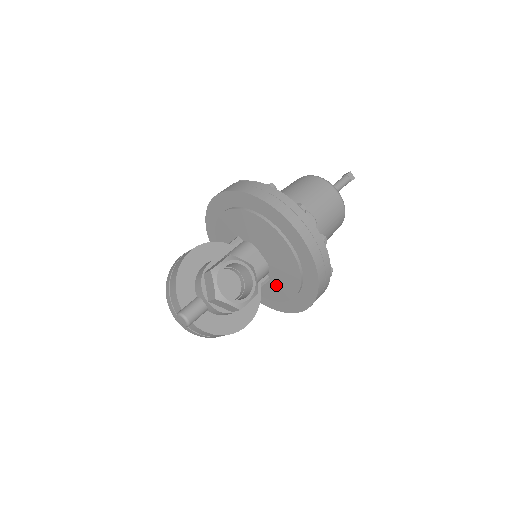
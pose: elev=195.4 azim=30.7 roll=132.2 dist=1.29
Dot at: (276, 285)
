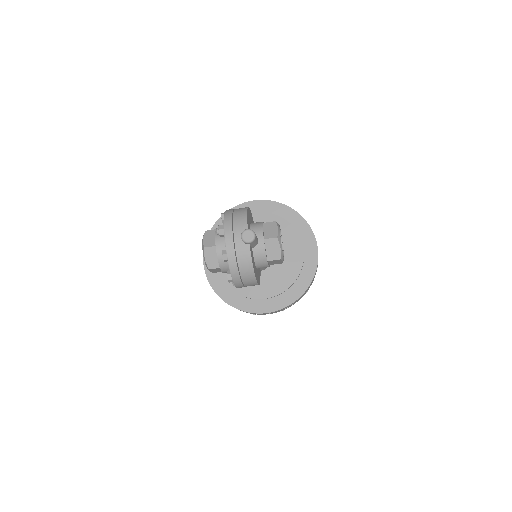
Dot at: (264, 282)
